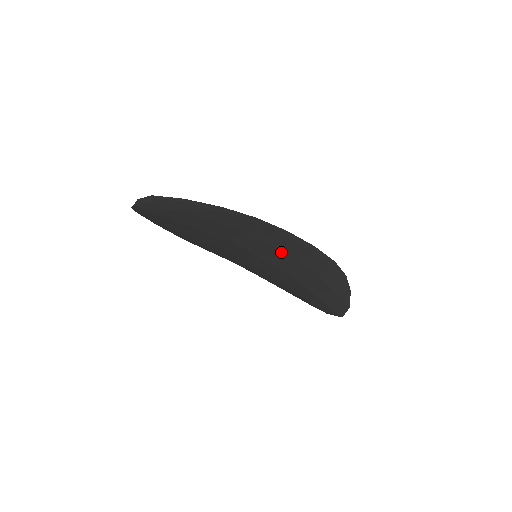
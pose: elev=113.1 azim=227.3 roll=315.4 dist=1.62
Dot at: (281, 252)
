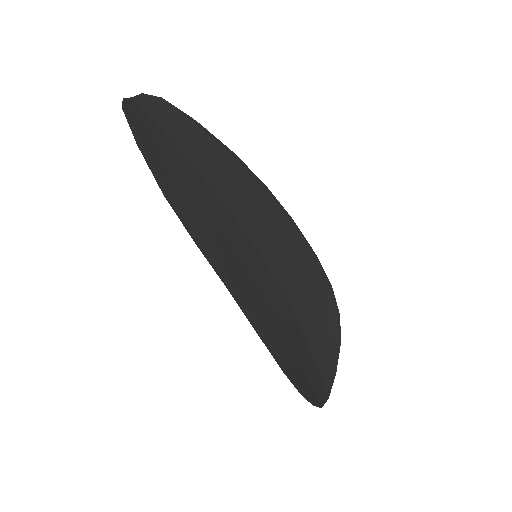
Dot at: (255, 289)
